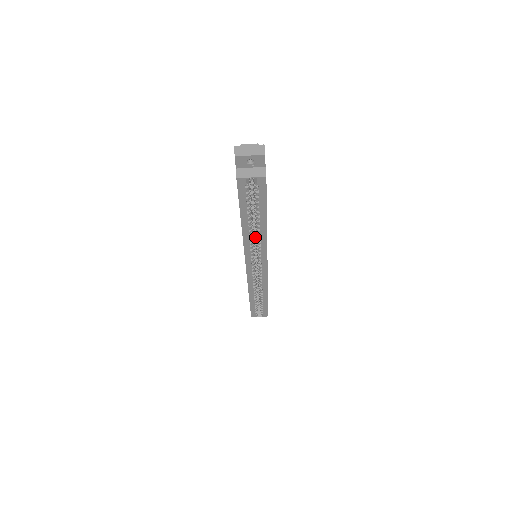
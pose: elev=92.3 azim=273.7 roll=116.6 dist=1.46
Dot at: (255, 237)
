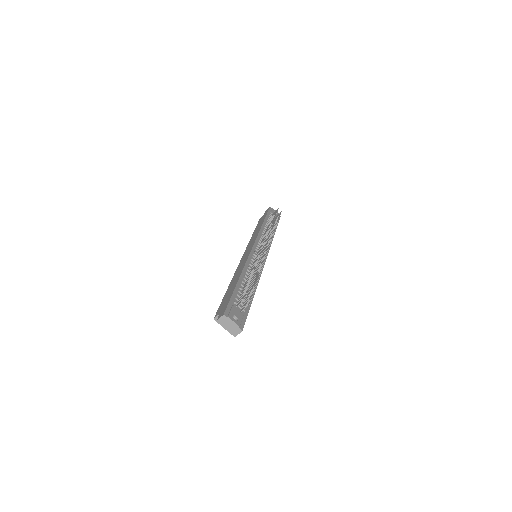
Dot at: occluded
